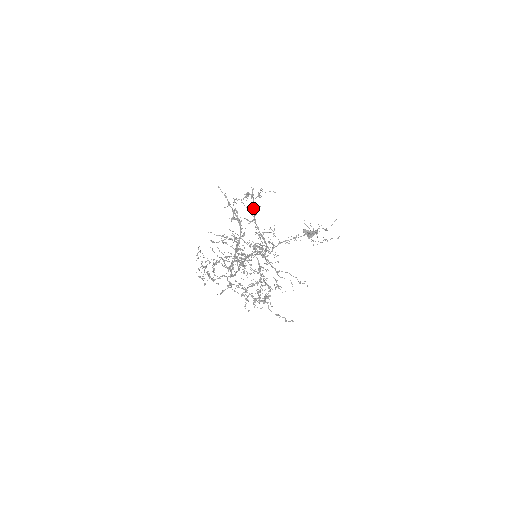
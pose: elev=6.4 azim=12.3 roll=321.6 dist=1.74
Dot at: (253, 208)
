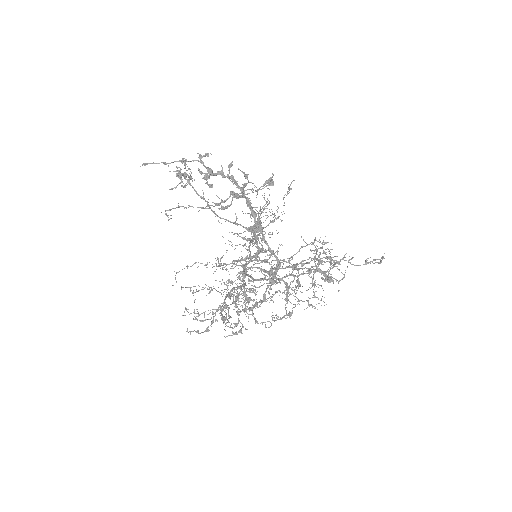
Dot at: (198, 195)
